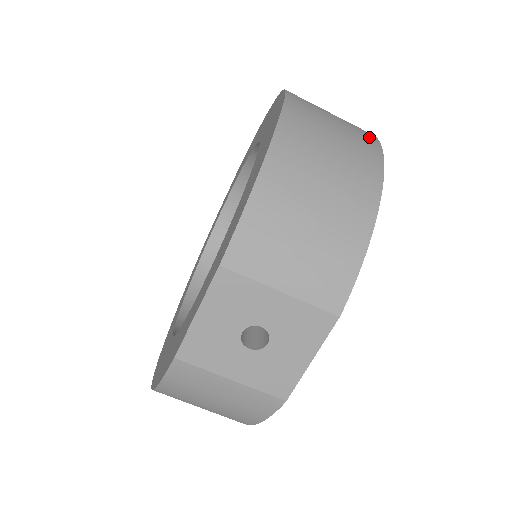
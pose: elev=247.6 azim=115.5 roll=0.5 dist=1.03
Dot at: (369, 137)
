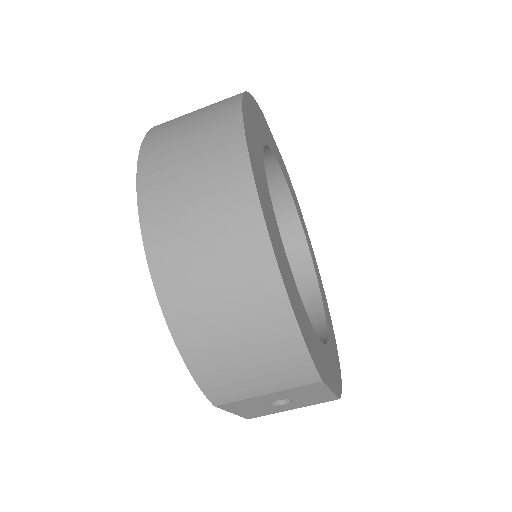
Dot at: (239, 183)
